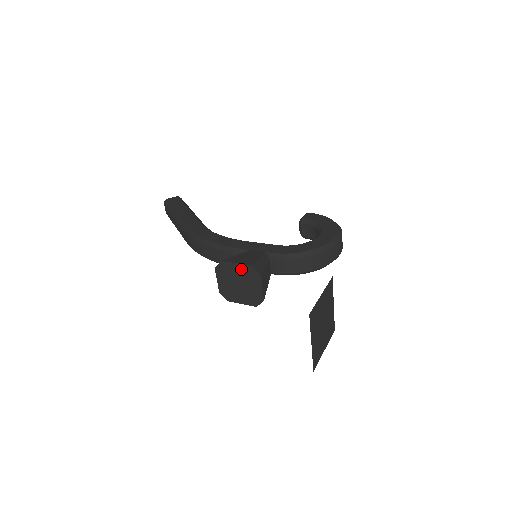
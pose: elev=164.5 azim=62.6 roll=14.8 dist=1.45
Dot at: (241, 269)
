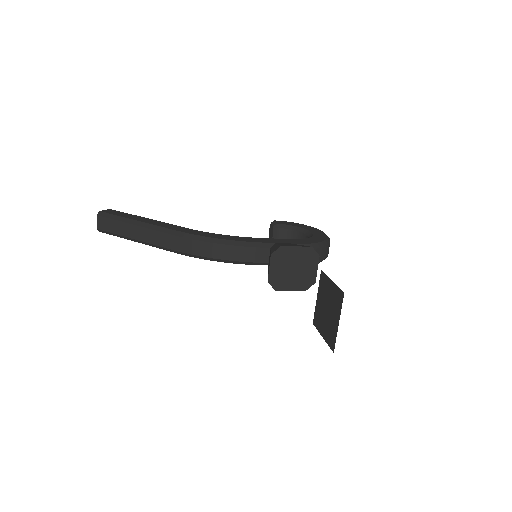
Dot at: (301, 252)
